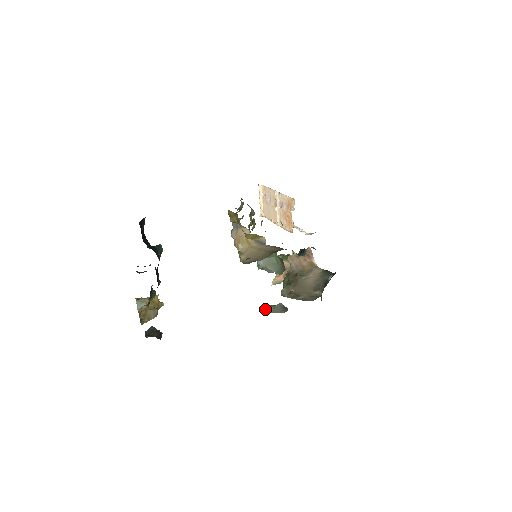
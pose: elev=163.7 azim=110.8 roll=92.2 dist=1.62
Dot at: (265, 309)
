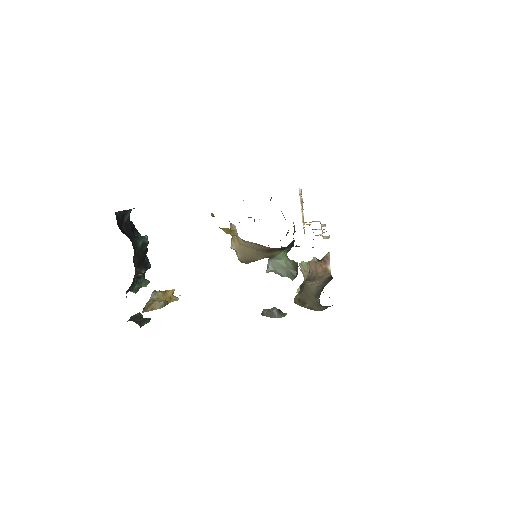
Dot at: occluded
